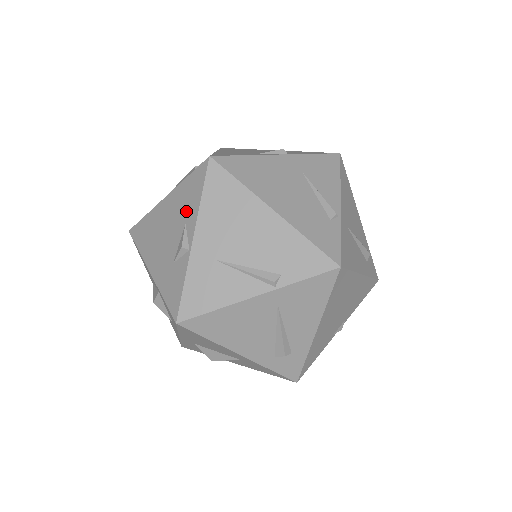
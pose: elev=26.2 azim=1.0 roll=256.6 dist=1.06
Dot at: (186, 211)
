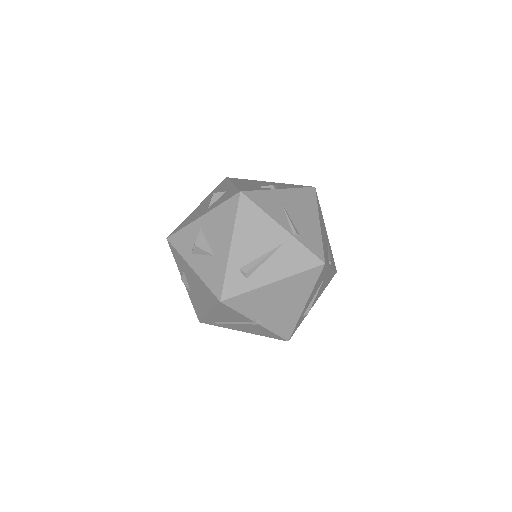
Dot at: (283, 186)
